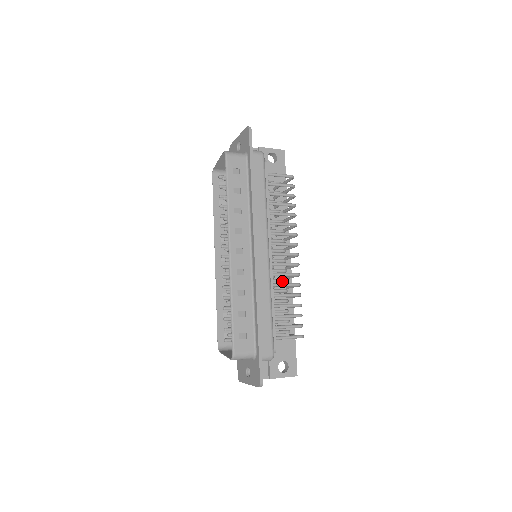
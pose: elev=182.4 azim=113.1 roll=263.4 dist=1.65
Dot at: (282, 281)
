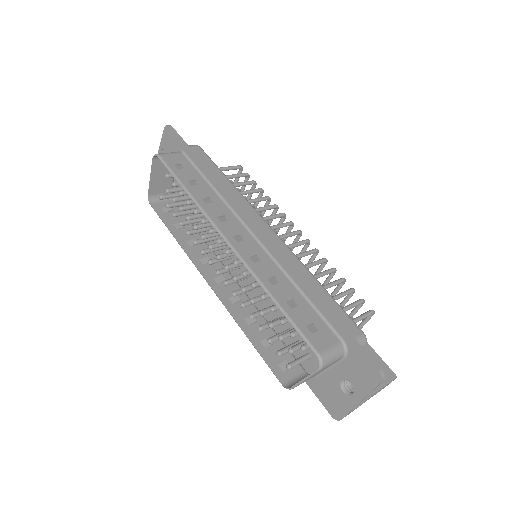
Dot at: occluded
